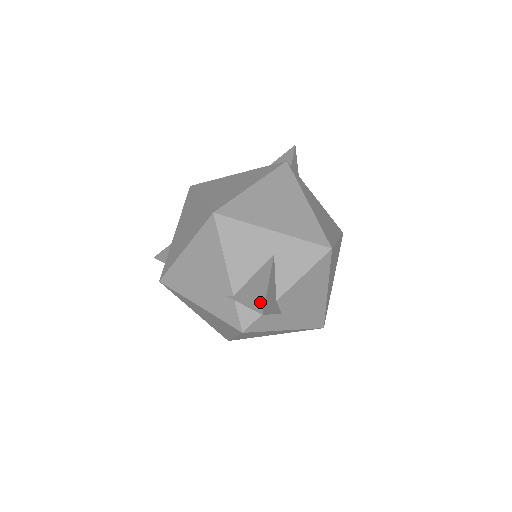
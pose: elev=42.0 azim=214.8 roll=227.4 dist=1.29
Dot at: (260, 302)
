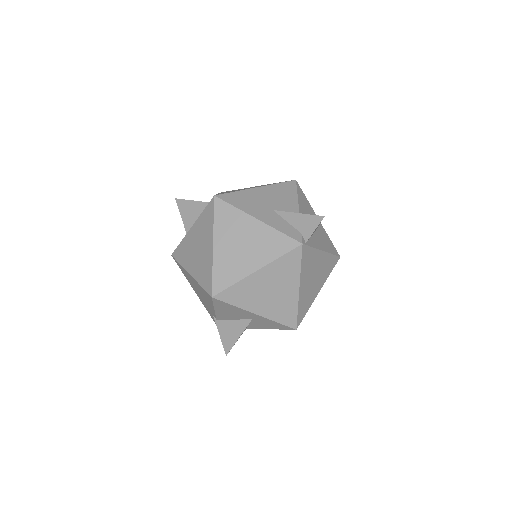
Dot at: (229, 346)
